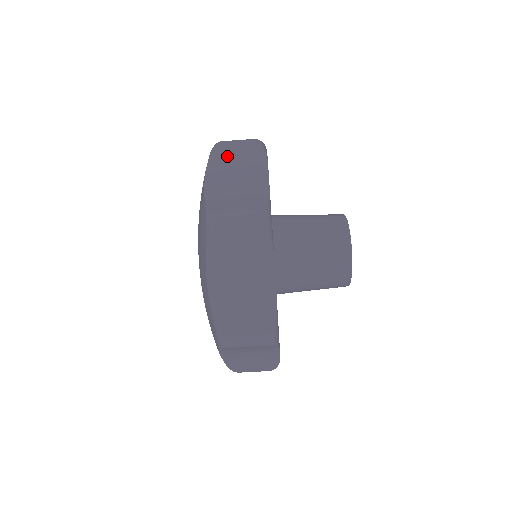
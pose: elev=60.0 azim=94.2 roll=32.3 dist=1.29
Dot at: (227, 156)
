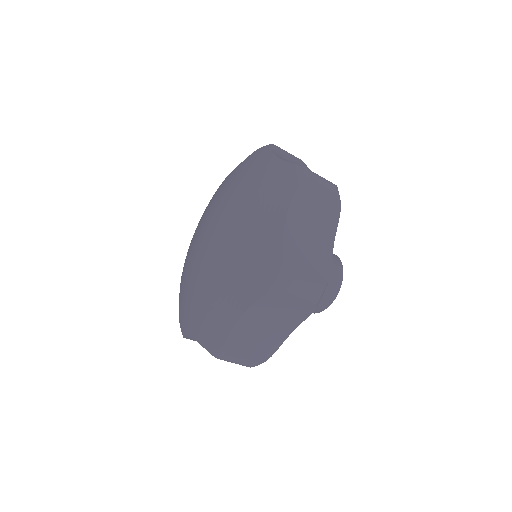
Dot at: (311, 197)
